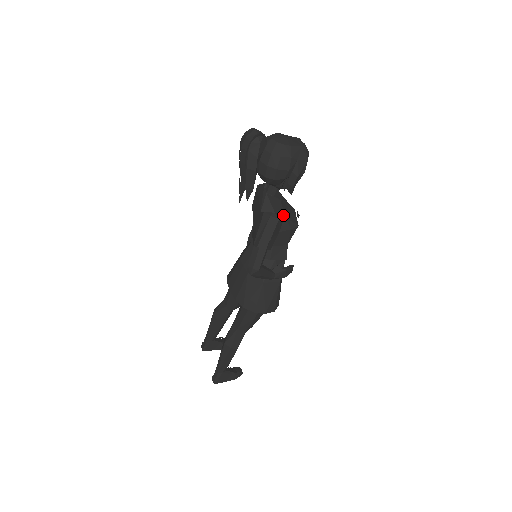
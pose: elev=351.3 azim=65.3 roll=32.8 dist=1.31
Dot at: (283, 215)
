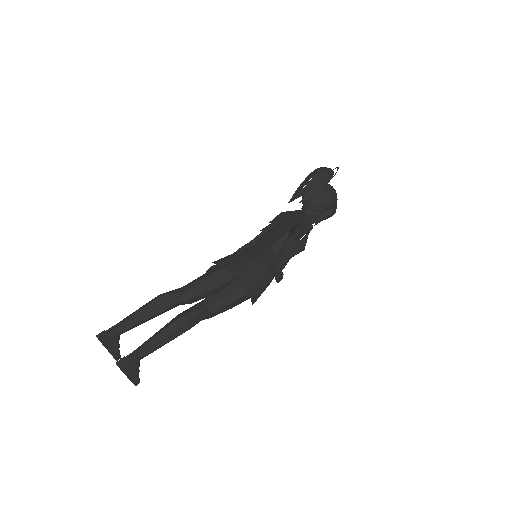
Dot at: occluded
